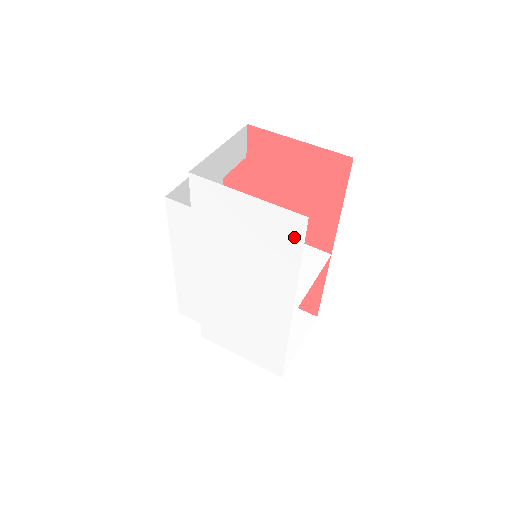
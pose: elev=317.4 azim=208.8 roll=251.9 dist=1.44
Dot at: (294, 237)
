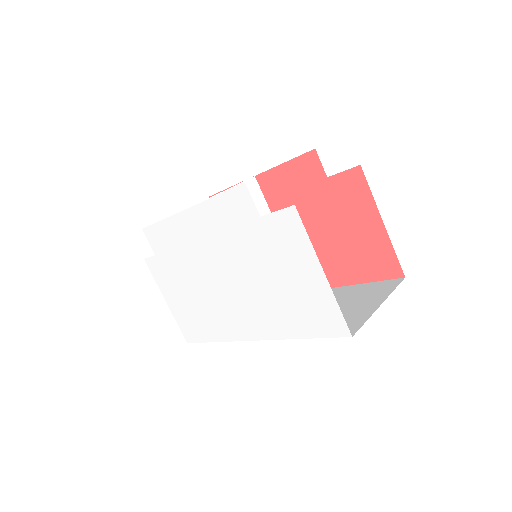
Dot at: (323, 328)
